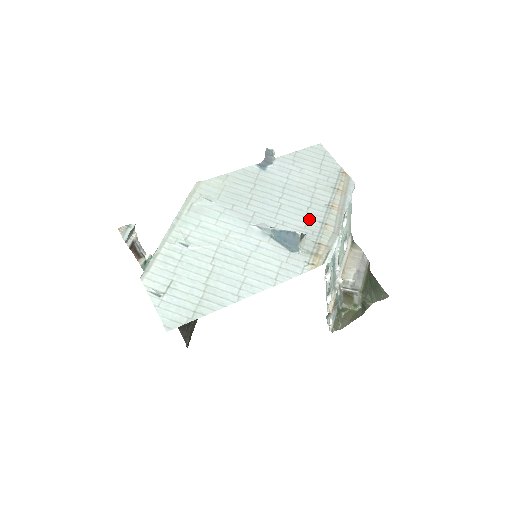
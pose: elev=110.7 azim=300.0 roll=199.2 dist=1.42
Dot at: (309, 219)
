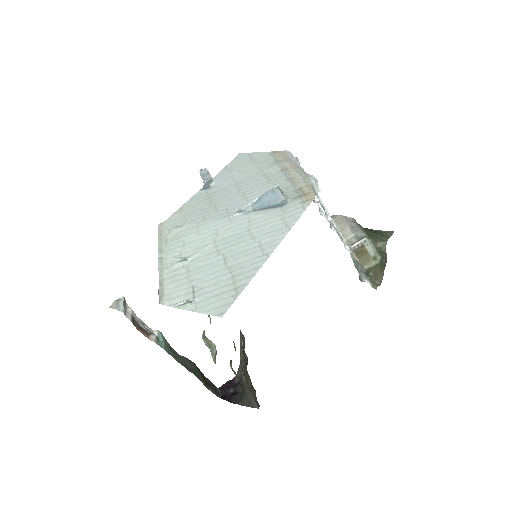
Dot at: (276, 185)
